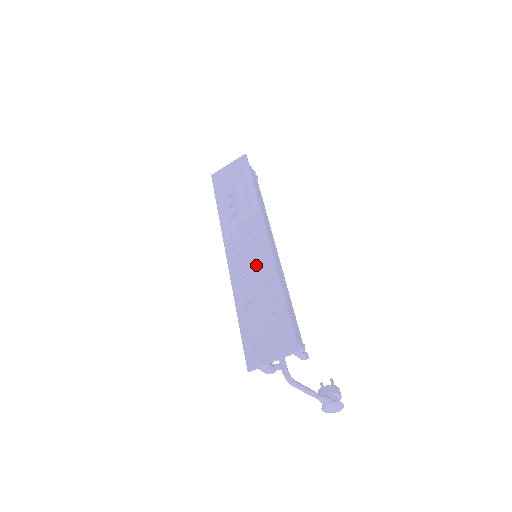
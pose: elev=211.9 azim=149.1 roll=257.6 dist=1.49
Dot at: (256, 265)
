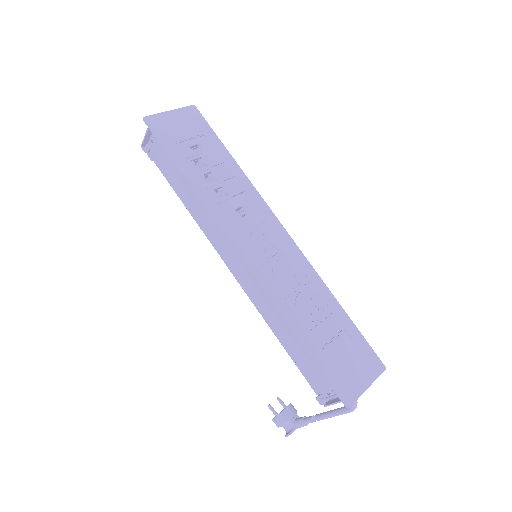
Dot at: (292, 270)
